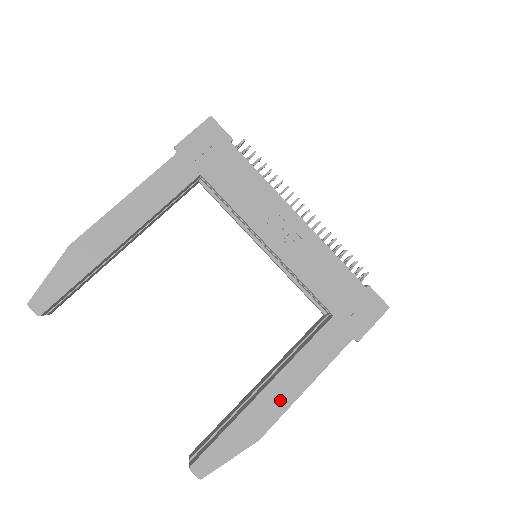
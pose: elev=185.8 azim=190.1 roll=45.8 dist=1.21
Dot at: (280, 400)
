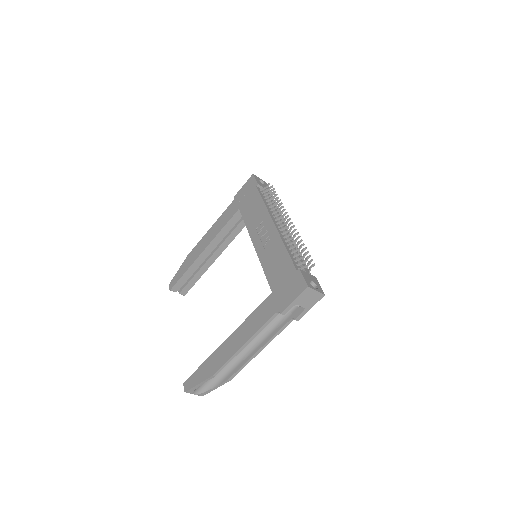
Dot at: (229, 350)
